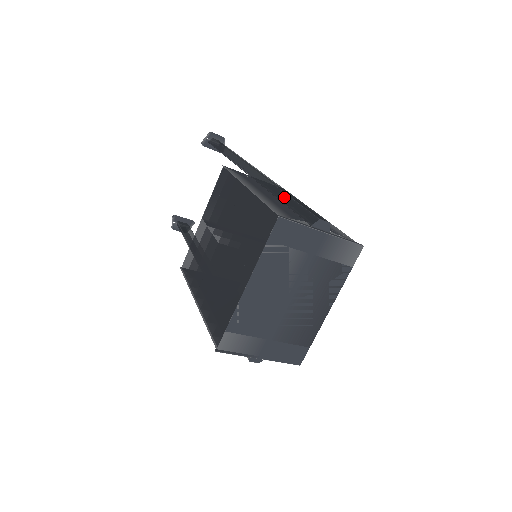
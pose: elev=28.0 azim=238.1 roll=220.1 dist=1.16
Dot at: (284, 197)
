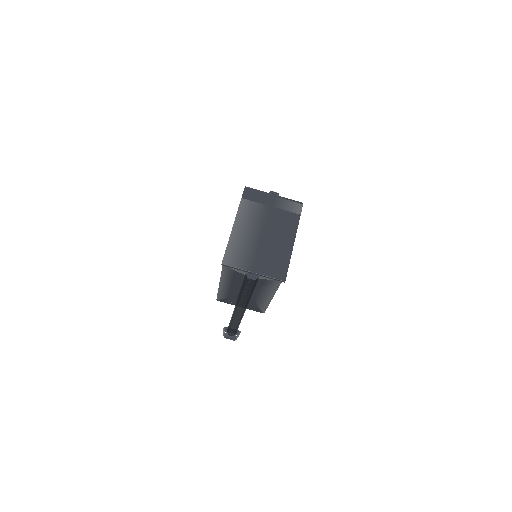
Dot at: occluded
